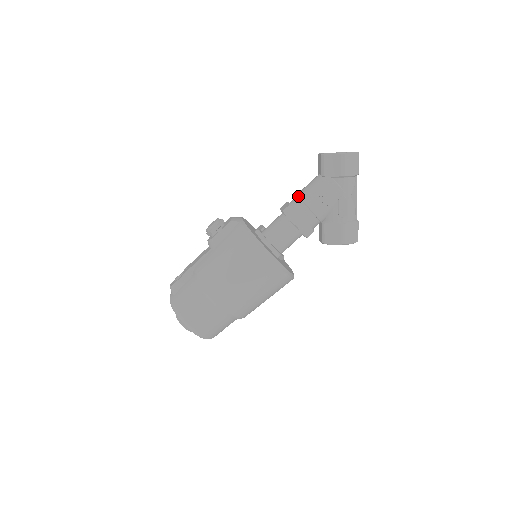
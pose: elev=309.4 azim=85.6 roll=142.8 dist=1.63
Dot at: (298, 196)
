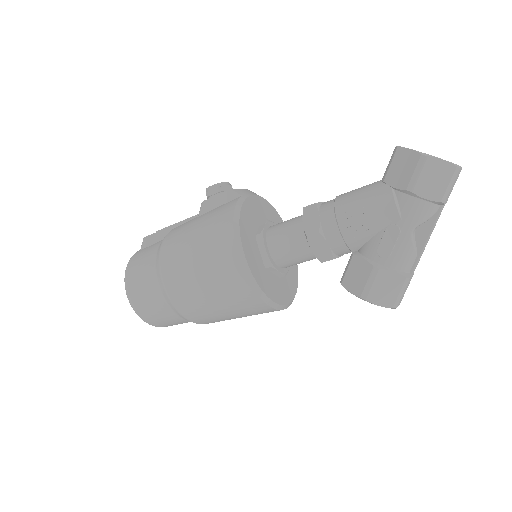
Dot at: (336, 196)
